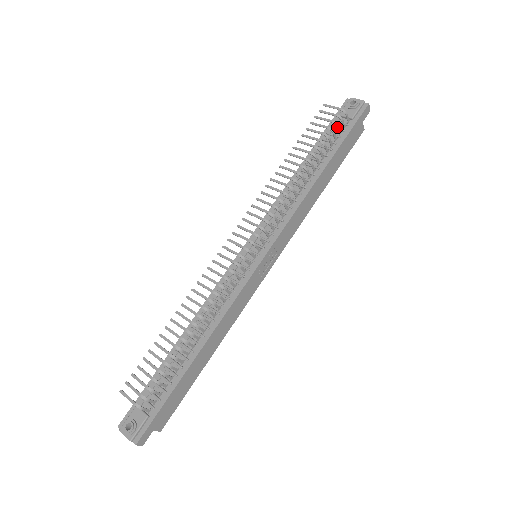
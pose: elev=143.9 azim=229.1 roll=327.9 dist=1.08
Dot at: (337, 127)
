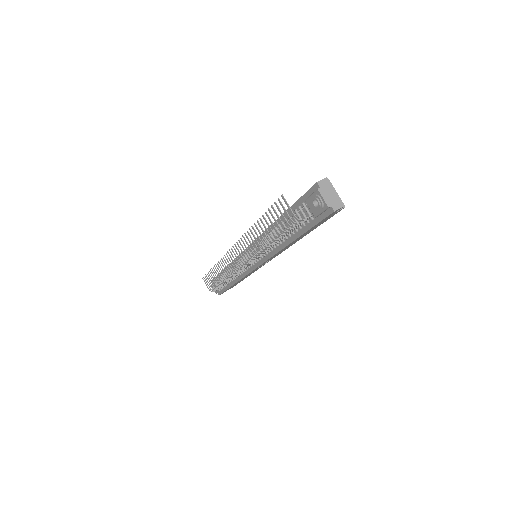
Dot at: (294, 226)
